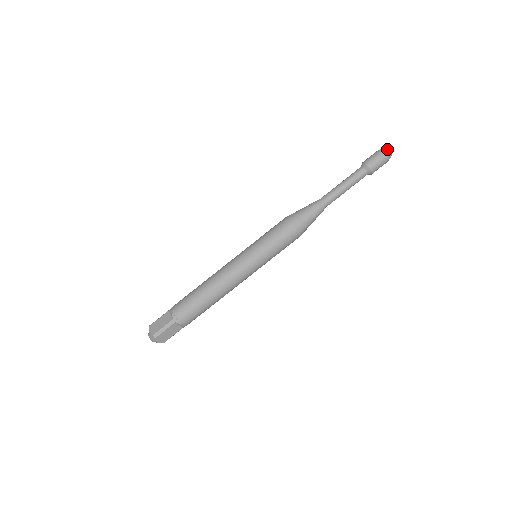
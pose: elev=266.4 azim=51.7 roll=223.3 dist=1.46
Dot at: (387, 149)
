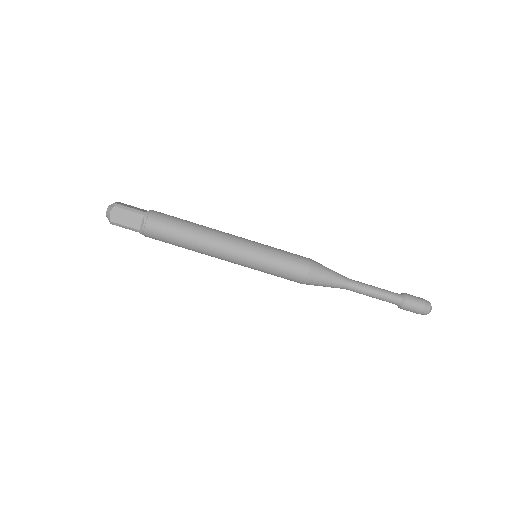
Dot at: (429, 312)
